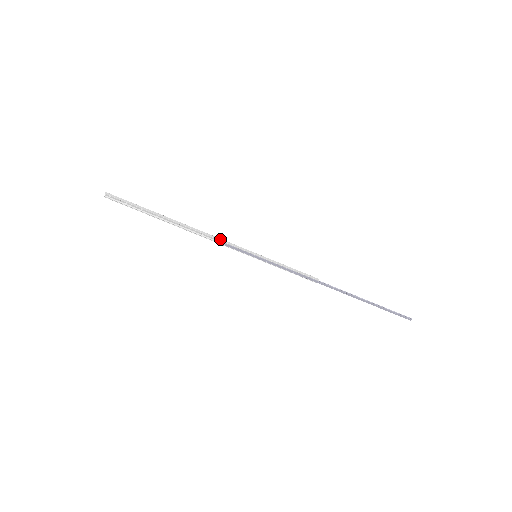
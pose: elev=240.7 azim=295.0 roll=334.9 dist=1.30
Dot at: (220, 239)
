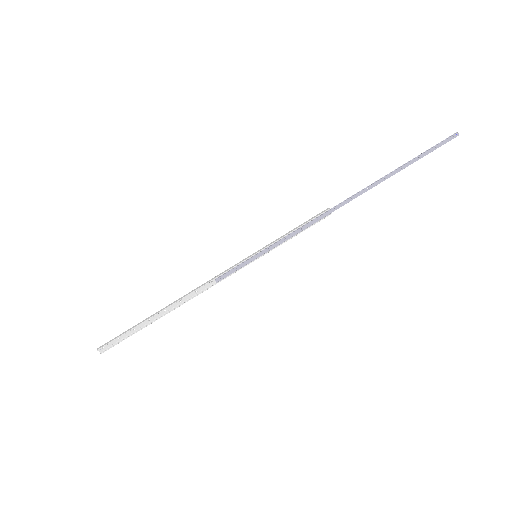
Dot at: (213, 279)
